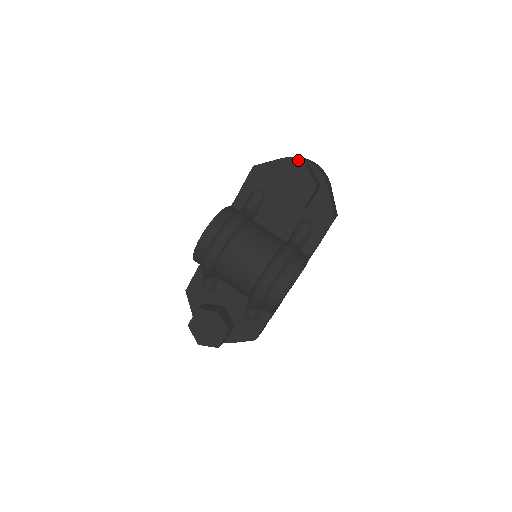
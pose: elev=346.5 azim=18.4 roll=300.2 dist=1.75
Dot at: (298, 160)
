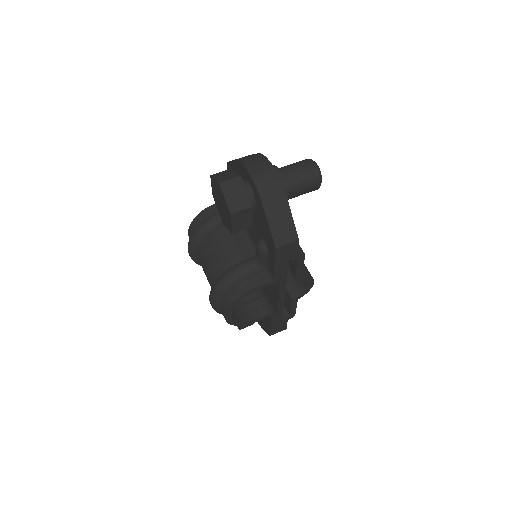
Dot at: (243, 167)
